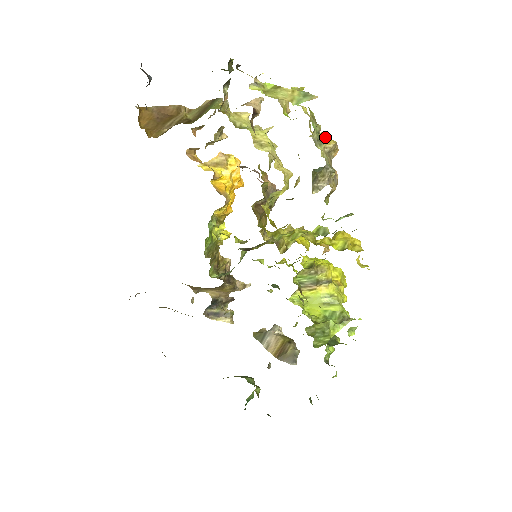
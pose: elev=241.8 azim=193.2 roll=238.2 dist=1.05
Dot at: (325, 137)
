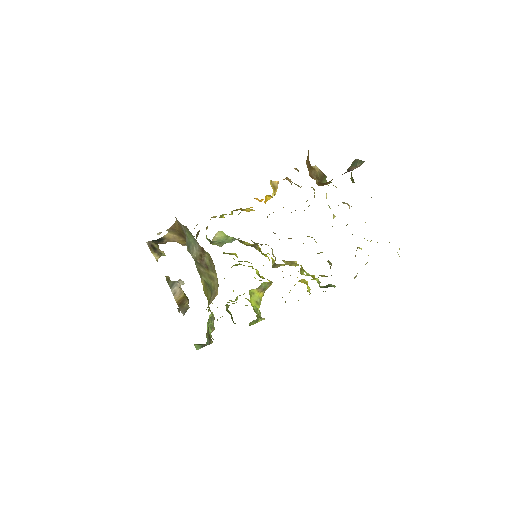
Dot at: occluded
